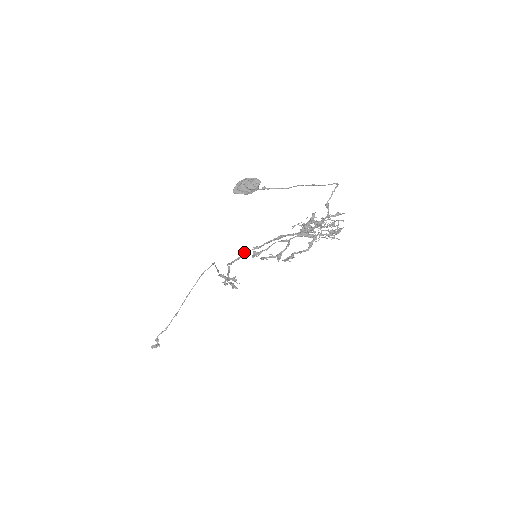
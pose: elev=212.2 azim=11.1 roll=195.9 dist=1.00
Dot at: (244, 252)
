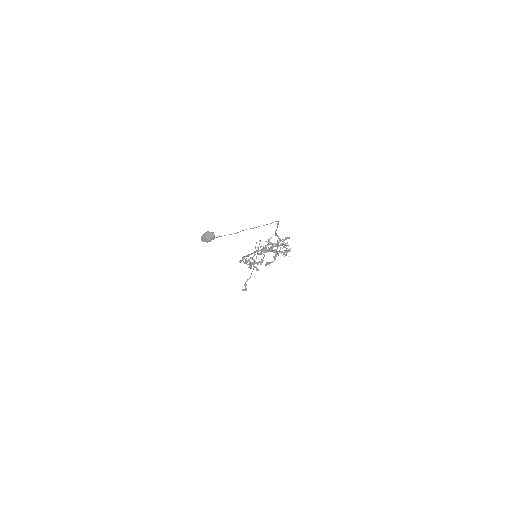
Dot at: (243, 257)
